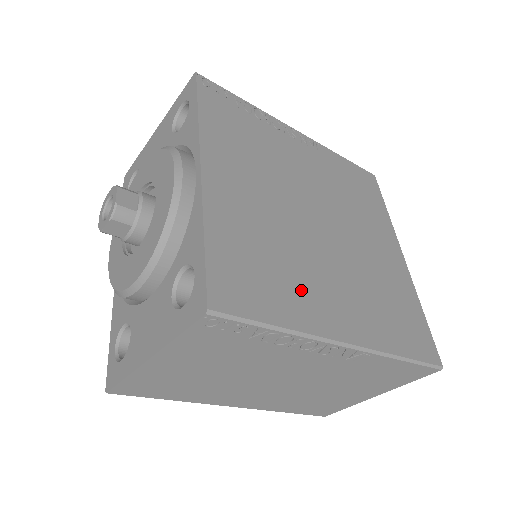
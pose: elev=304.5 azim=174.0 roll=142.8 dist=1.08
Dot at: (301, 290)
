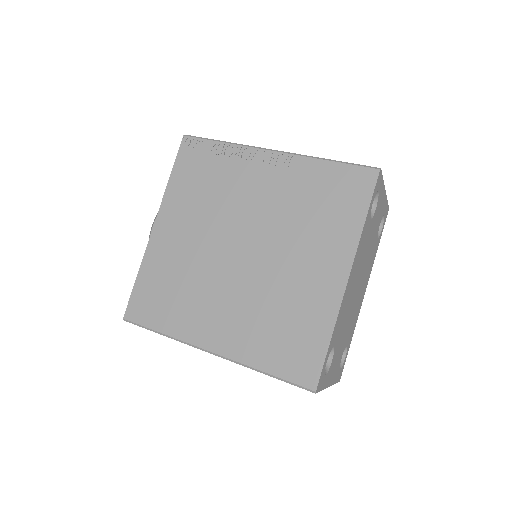
Dot at: (189, 310)
